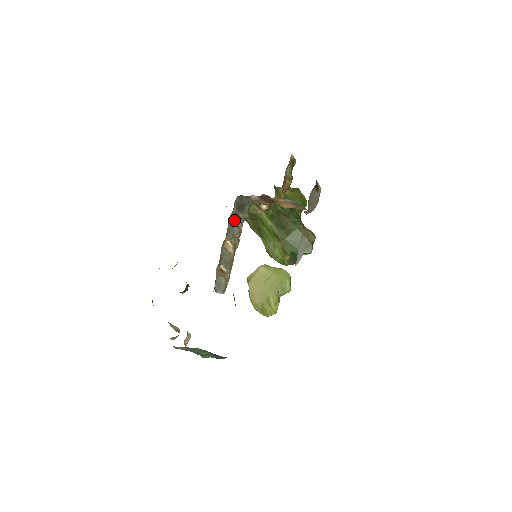
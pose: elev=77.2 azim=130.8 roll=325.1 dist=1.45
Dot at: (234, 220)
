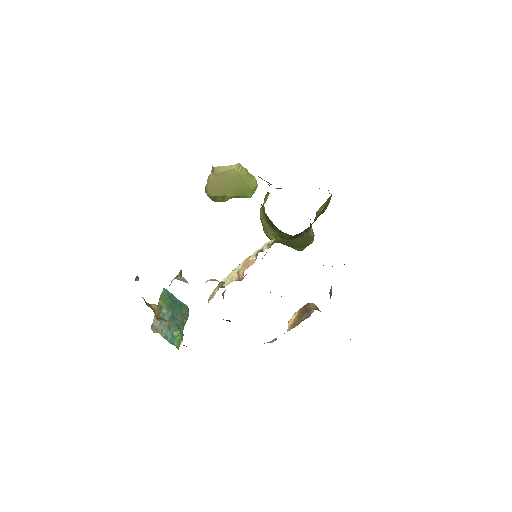
Dot at: occluded
